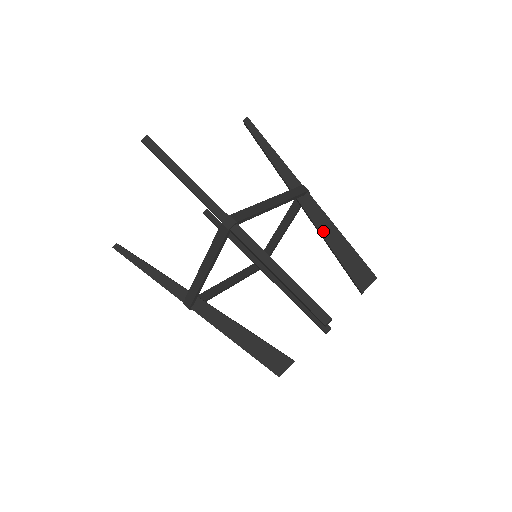
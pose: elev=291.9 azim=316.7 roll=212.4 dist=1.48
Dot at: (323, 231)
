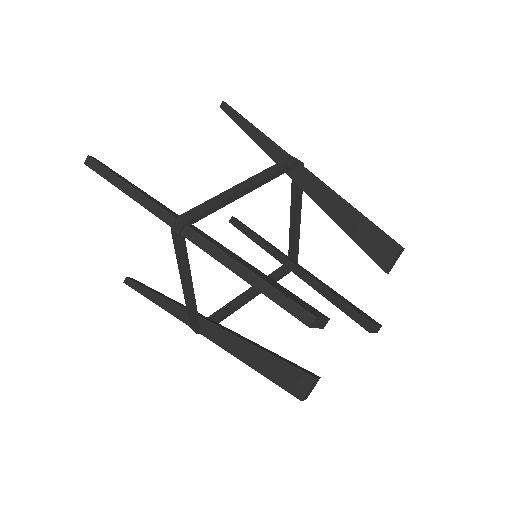
Dot at: (323, 205)
